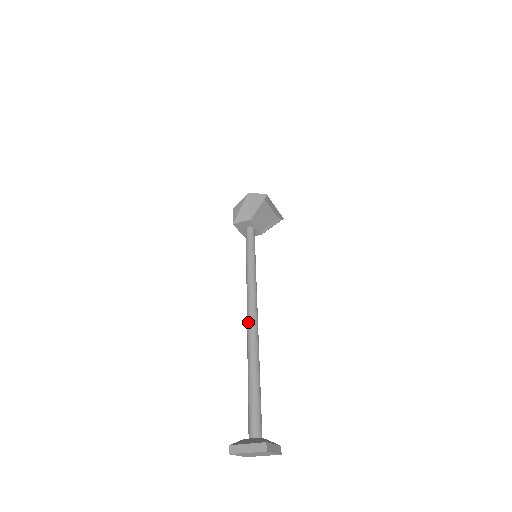
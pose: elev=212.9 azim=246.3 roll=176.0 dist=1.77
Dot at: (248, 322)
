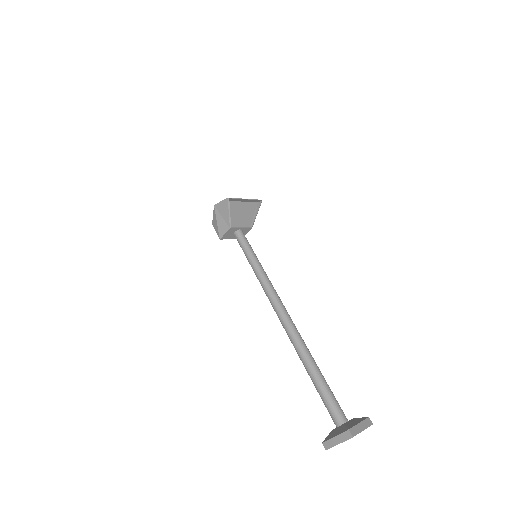
Dot at: (281, 323)
